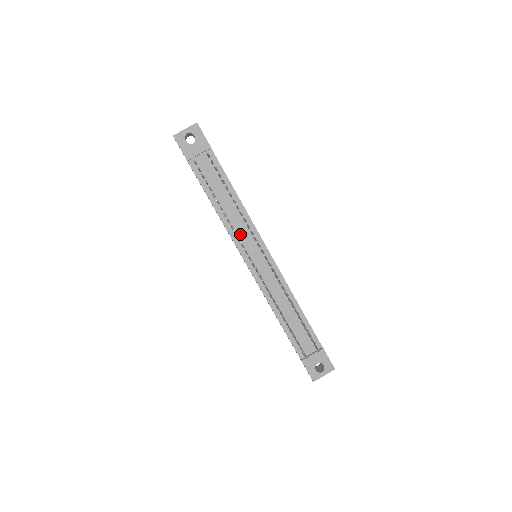
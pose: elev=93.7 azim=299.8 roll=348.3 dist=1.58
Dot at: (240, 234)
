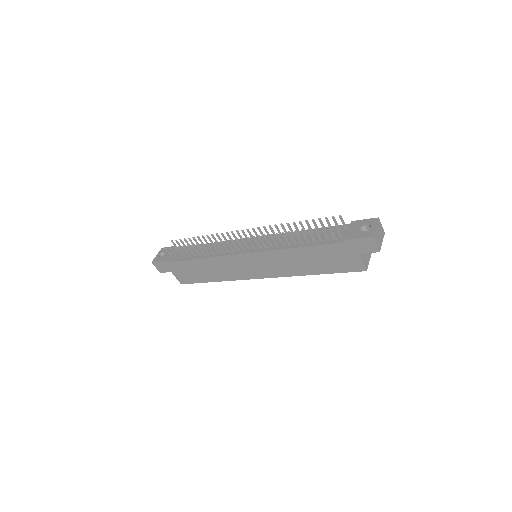
Dot at: occluded
